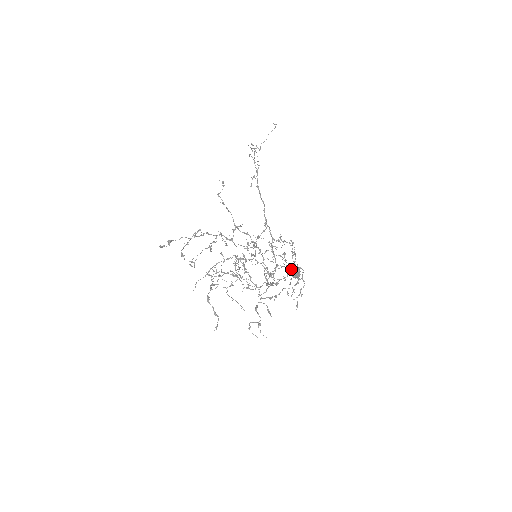
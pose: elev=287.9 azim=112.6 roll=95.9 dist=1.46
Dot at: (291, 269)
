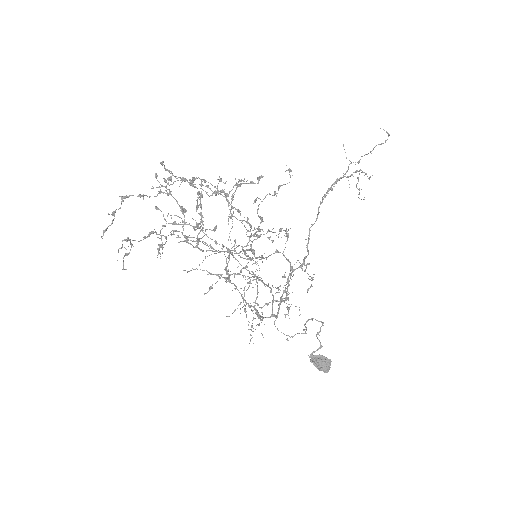
Dot at: (249, 250)
